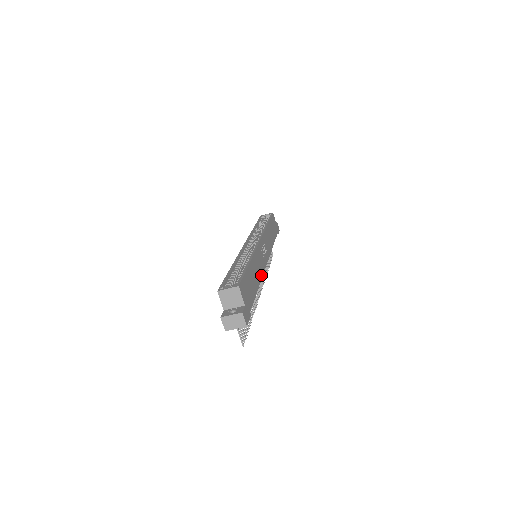
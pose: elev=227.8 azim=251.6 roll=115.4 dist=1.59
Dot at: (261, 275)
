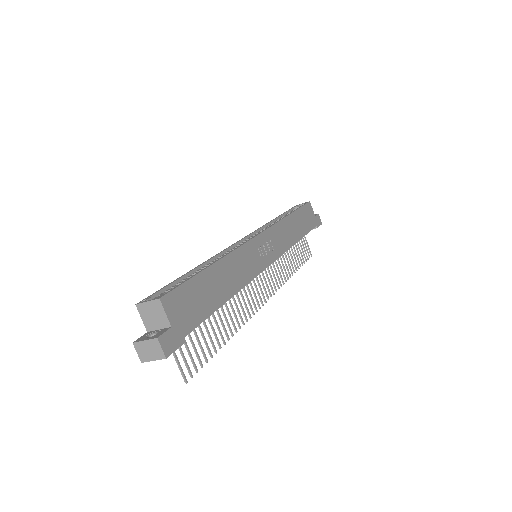
Dot at: (244, 282)
